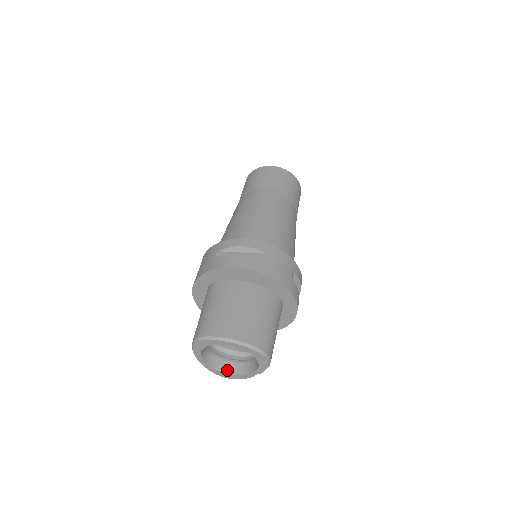
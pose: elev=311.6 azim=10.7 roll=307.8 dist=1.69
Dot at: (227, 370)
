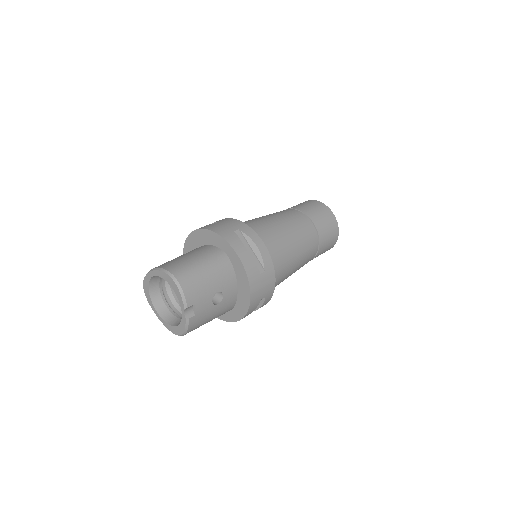
Dot at: (177, 324)
